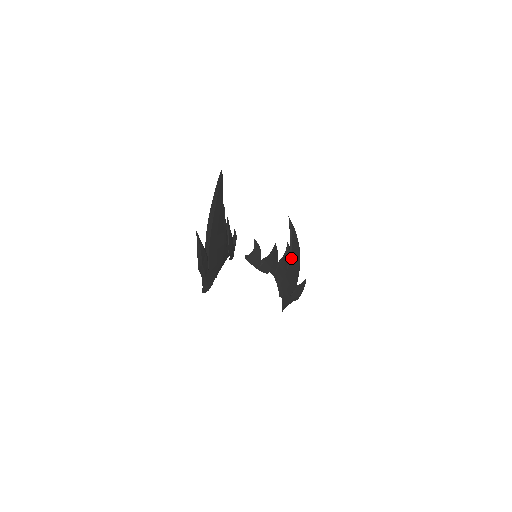
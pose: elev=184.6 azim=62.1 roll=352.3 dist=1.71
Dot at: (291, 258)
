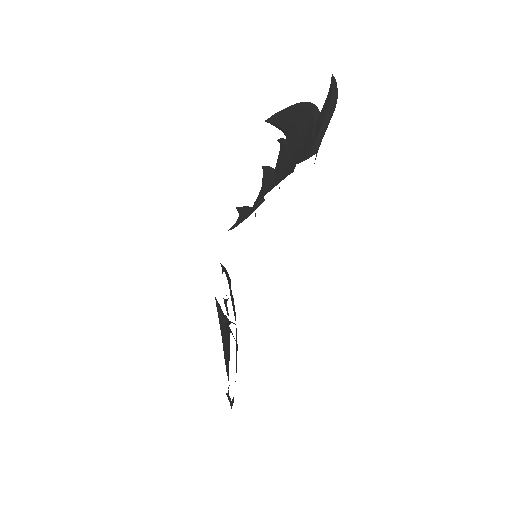
Dot at: occluded
